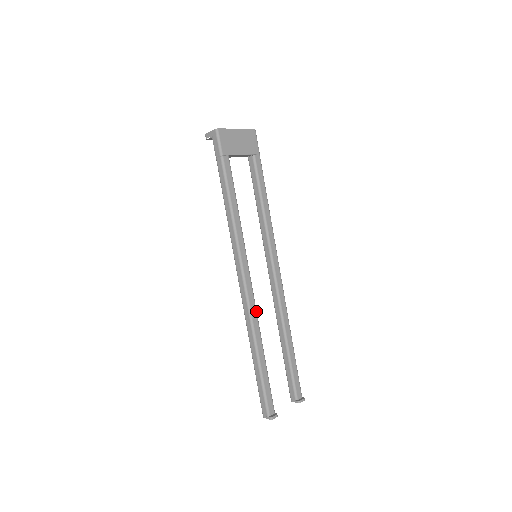
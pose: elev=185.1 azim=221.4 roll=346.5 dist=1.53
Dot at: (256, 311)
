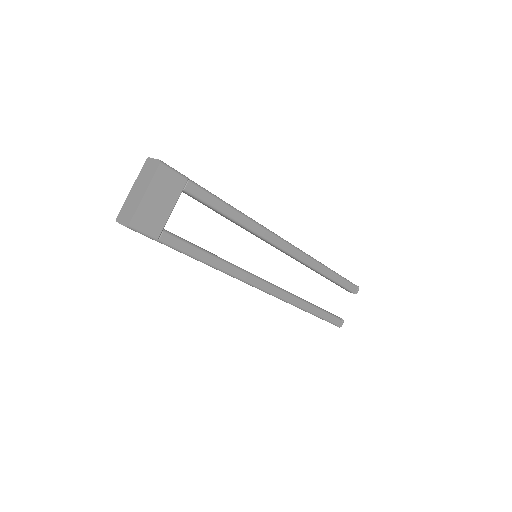
Dot at: (286, 292)
